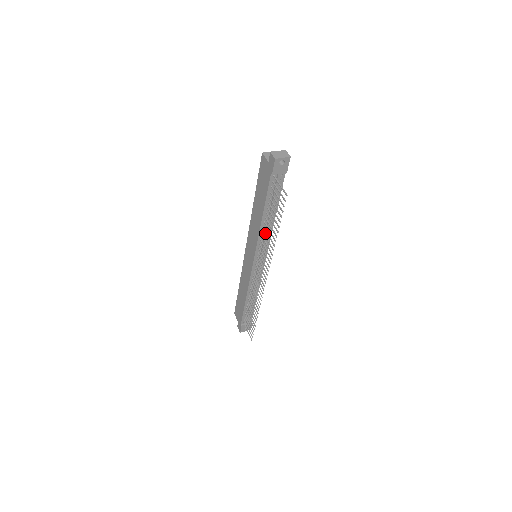
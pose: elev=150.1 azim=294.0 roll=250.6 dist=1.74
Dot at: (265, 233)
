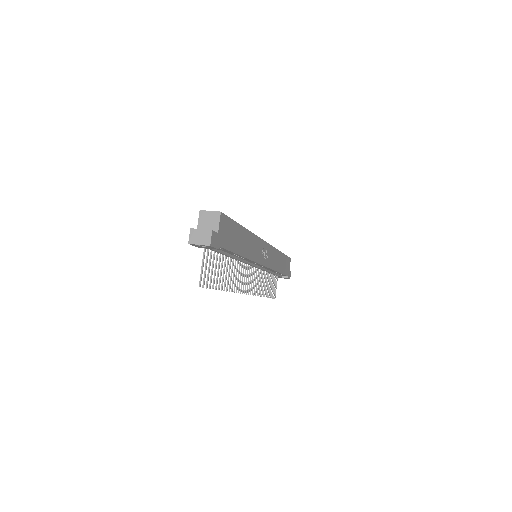
Dot at: occluded
